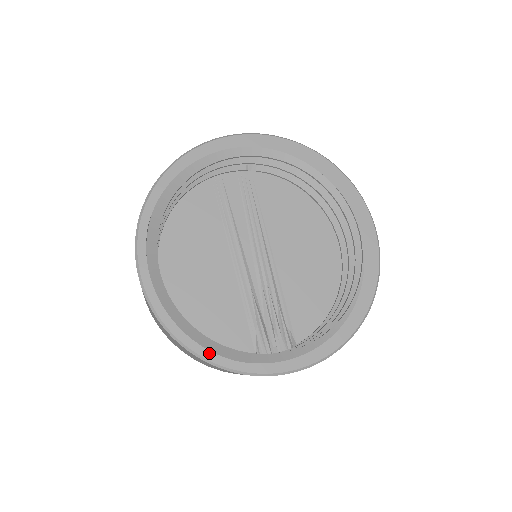
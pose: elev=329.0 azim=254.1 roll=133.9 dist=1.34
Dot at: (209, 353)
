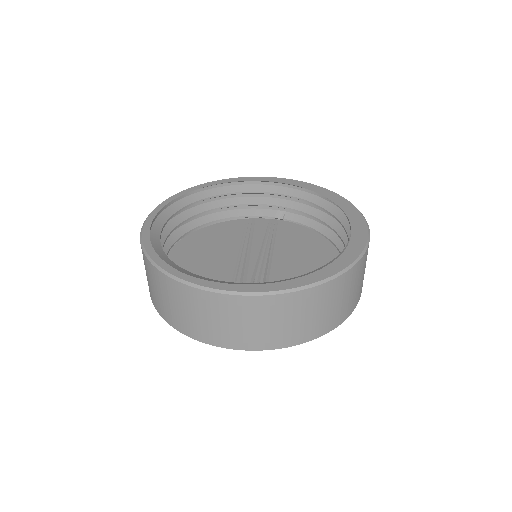
Dot at: (165, 264)
